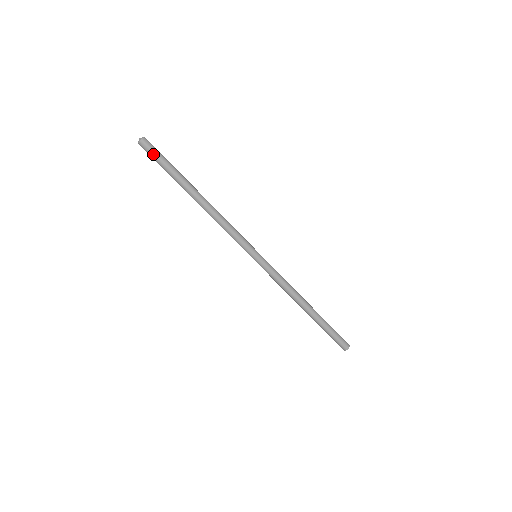
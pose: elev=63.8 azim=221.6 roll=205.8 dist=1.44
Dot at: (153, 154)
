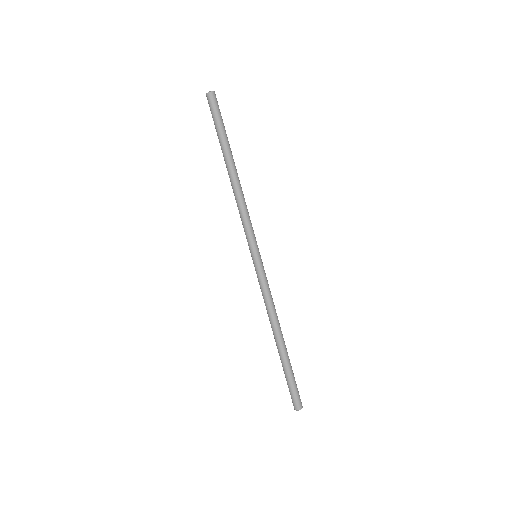
Dot at: (212, 110)
